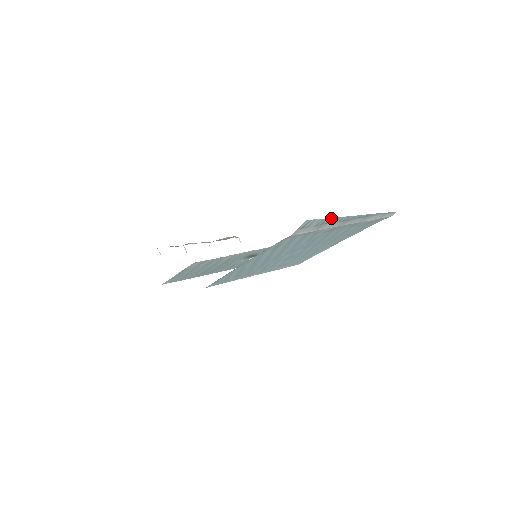
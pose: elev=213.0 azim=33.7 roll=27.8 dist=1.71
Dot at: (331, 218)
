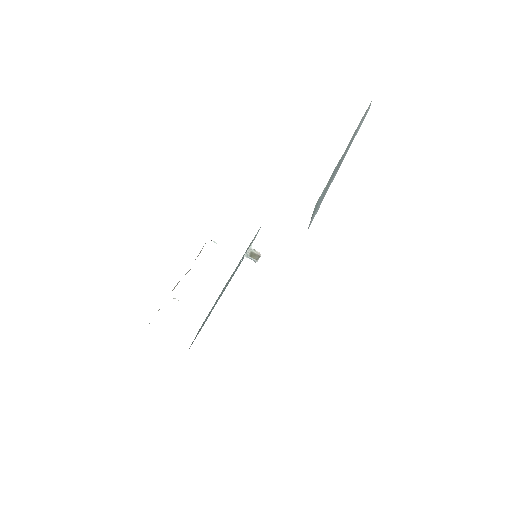
Dot at: (332, 174)
